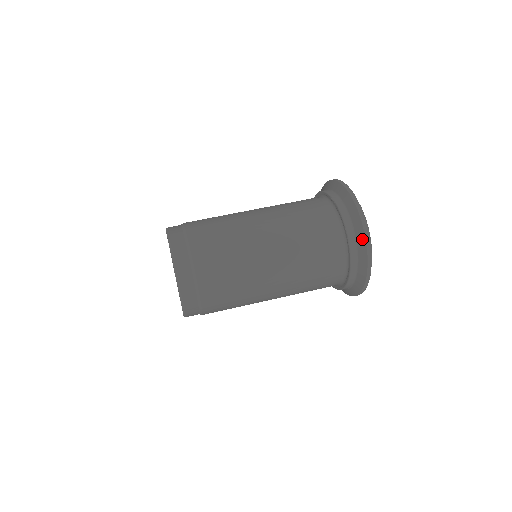
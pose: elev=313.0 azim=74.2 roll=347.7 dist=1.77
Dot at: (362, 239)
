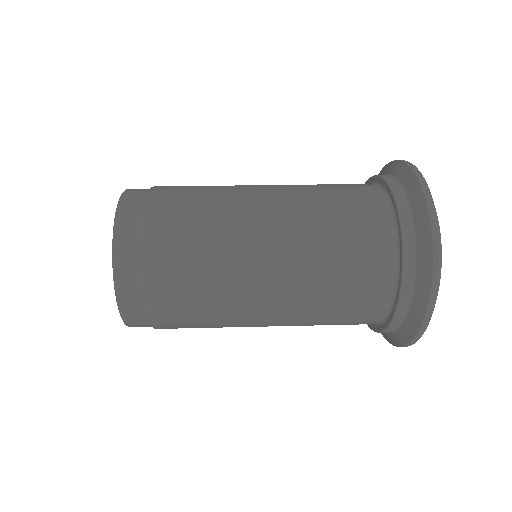
Dot at: (391, 165)
